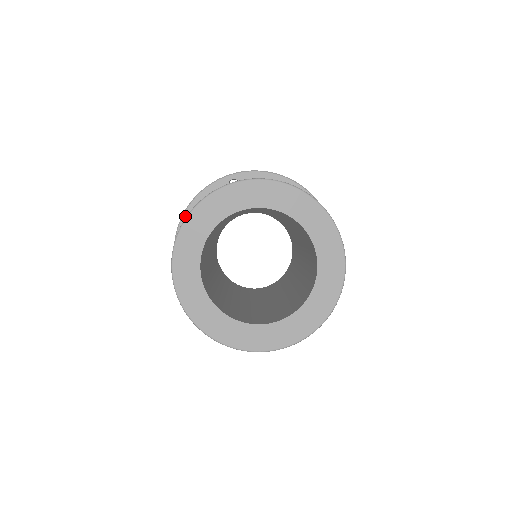
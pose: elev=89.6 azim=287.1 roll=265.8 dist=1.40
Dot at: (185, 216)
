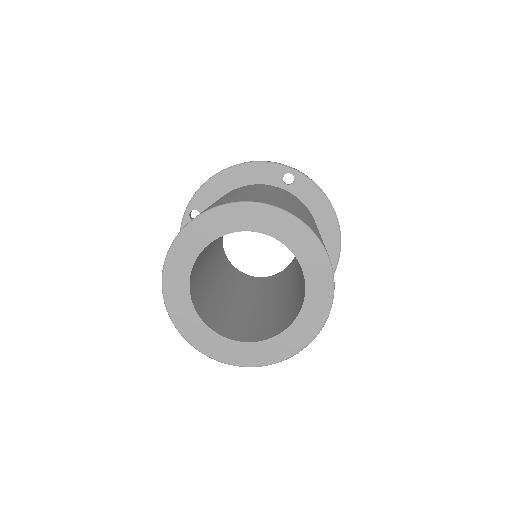
Dot at: occluded
